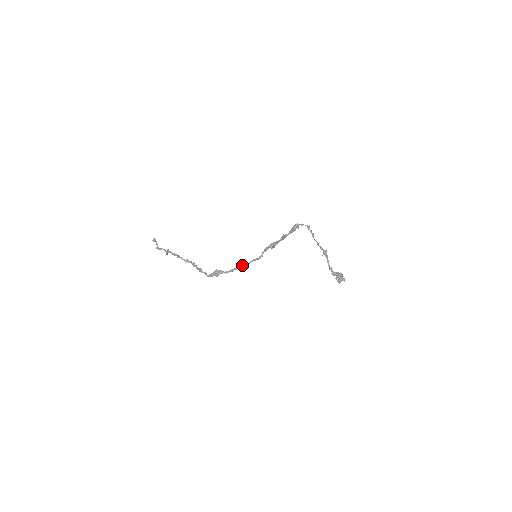
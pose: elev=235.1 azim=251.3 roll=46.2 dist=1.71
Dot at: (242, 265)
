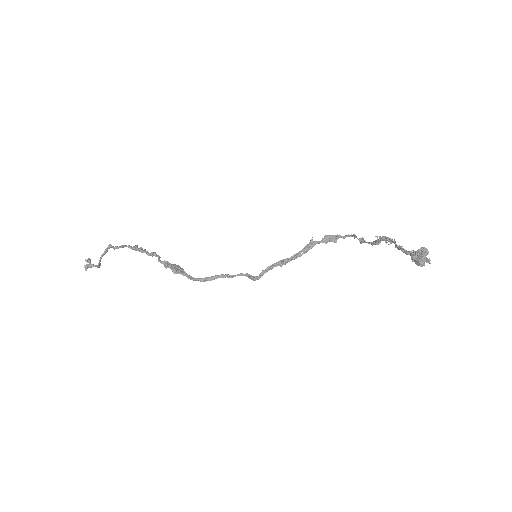
Dot at: (223, 274)
